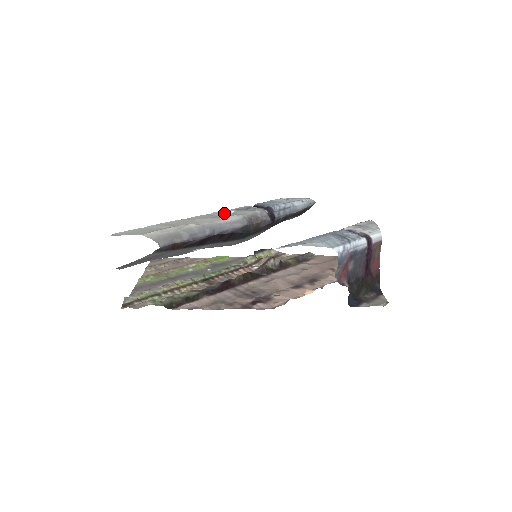
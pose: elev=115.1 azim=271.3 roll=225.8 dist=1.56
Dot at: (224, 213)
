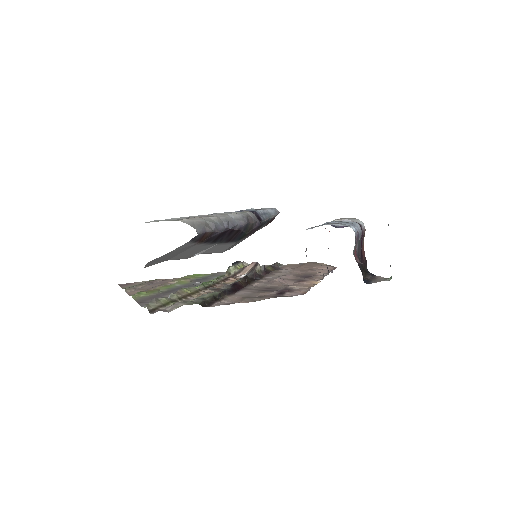
Dot at: (223, 213)
